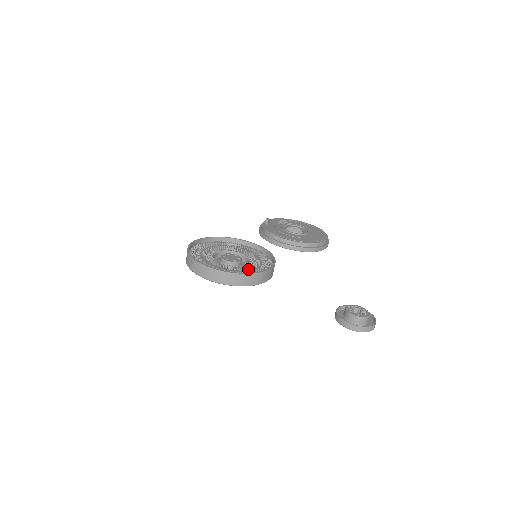
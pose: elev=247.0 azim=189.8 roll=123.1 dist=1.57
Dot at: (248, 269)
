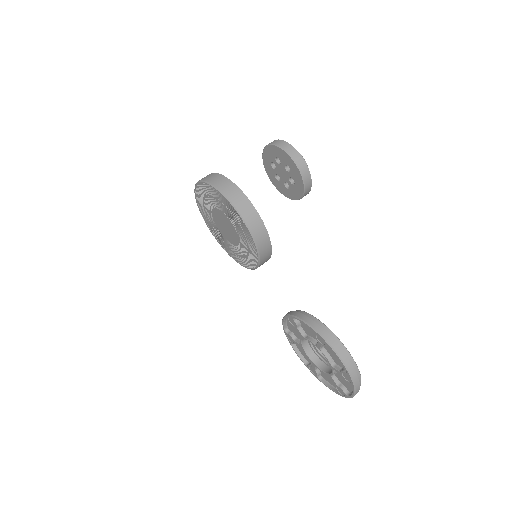
Dot at: occluded
